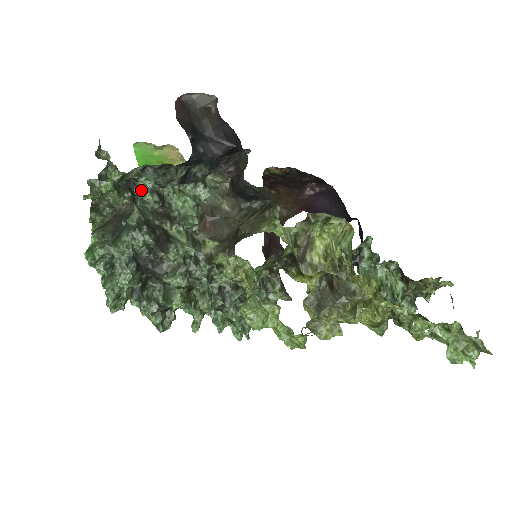
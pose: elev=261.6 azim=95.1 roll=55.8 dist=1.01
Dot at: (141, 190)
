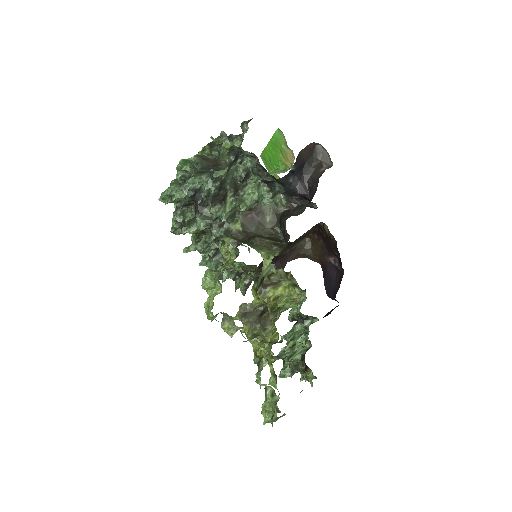
Dot at: (242, 163)
